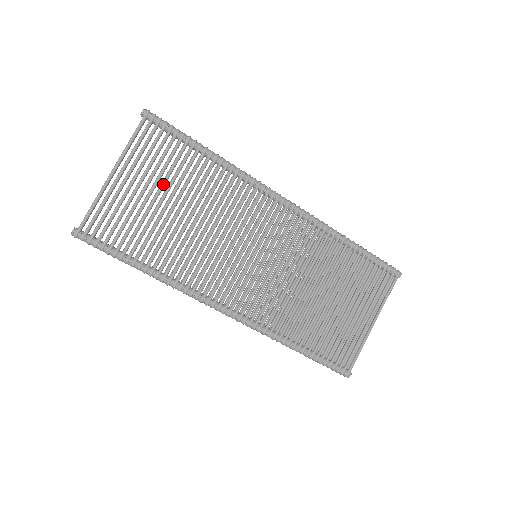
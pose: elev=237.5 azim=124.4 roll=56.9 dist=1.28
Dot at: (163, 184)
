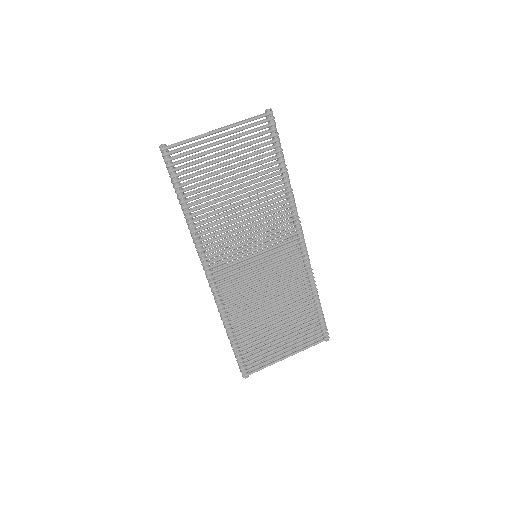
Dot at: (242, 164)
